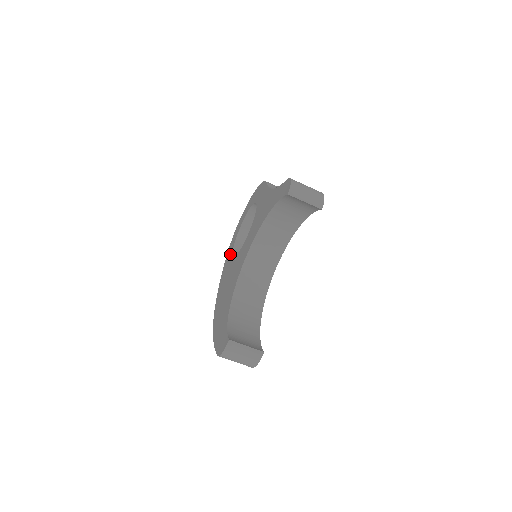
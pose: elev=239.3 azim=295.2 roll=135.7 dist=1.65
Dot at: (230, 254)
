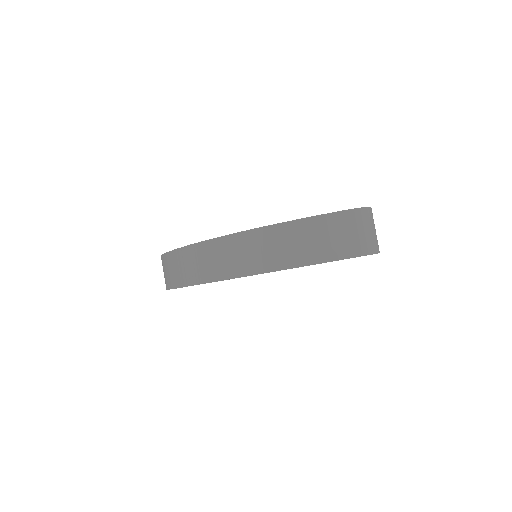
Dot at: occluded
